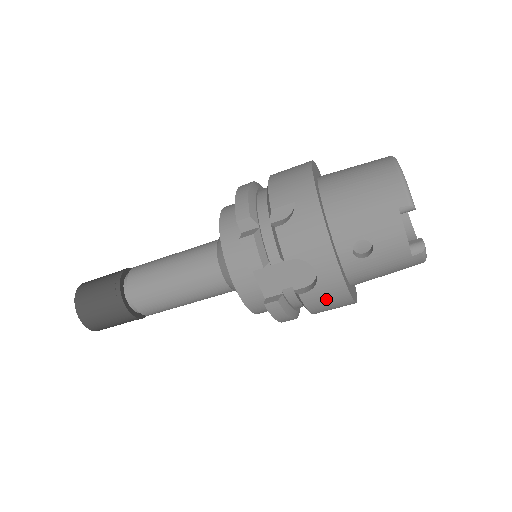
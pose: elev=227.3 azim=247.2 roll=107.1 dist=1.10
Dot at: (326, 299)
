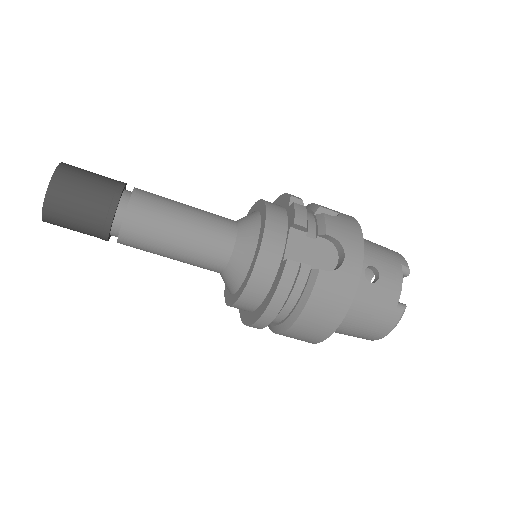
Dot at: (334, 292)
